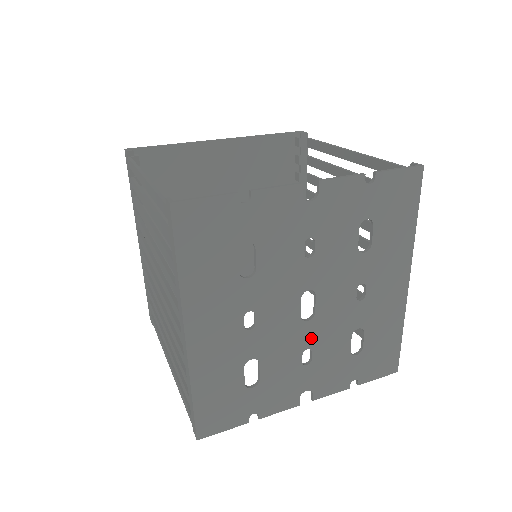
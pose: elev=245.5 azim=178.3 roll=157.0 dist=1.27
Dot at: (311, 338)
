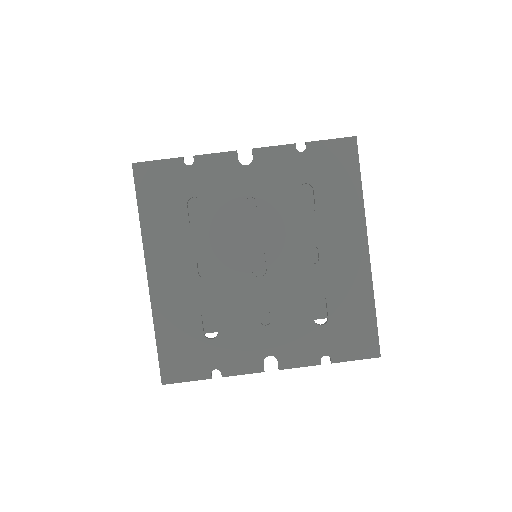
Dot at: (266, 296)
